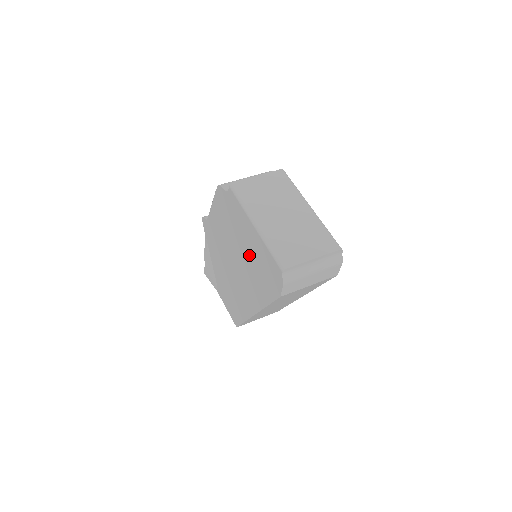
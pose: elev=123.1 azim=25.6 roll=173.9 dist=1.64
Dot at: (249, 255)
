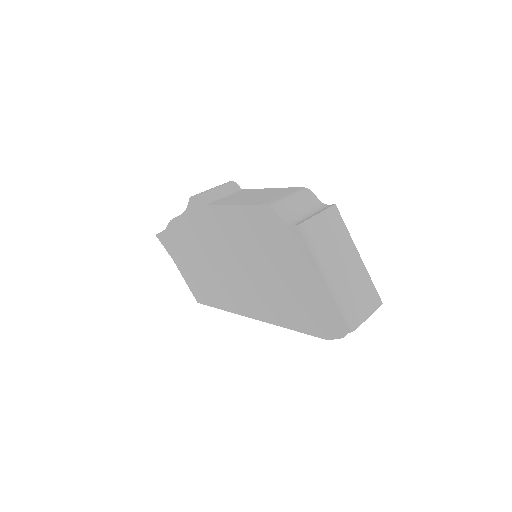
Dot at: (290, 286)
